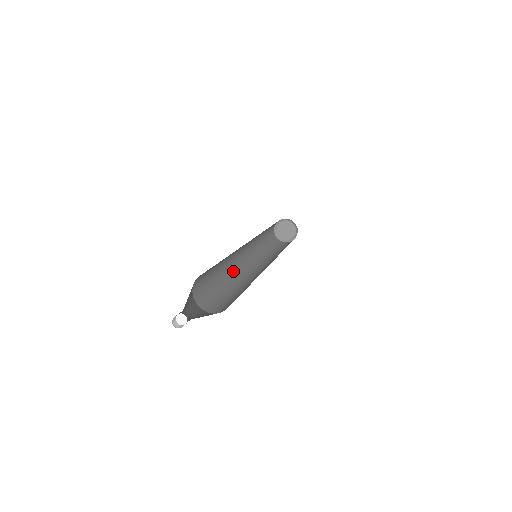
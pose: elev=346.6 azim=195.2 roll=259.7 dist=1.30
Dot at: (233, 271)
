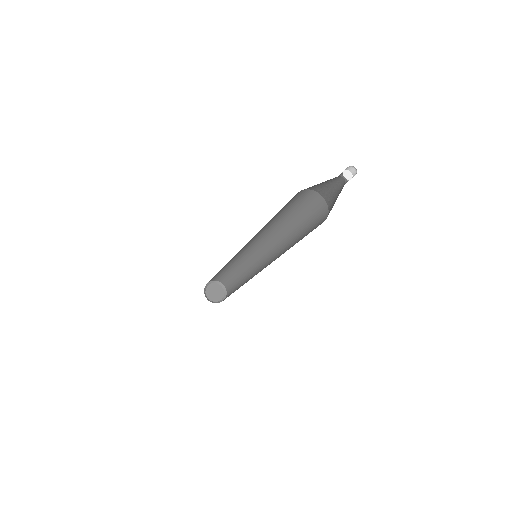
Dot at: occluded
